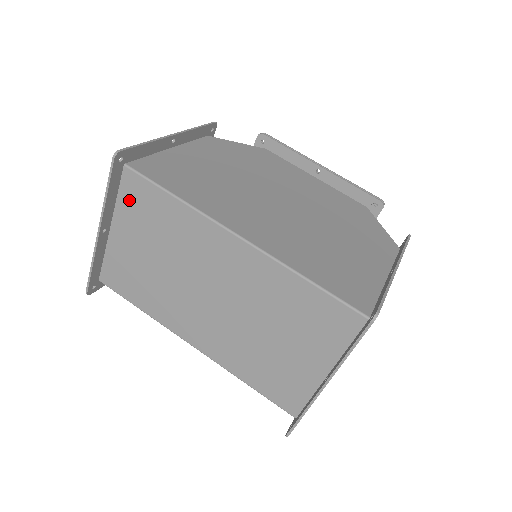
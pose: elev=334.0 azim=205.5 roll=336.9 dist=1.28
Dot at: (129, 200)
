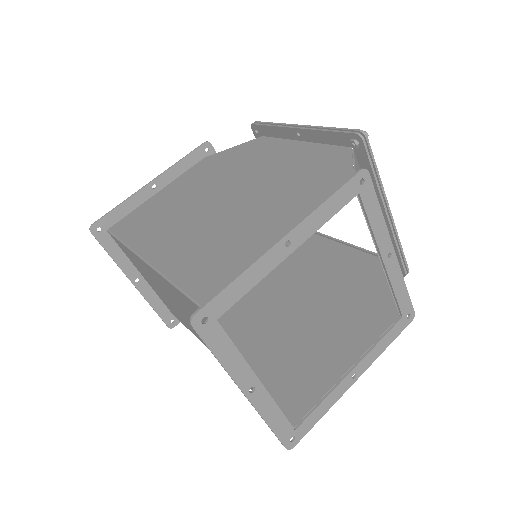
Dot at: (126, 254)
